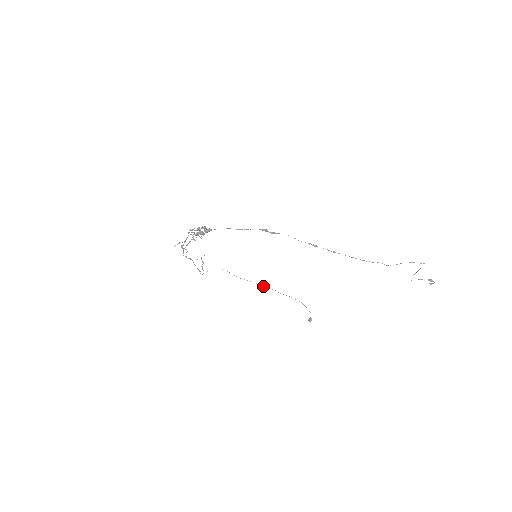
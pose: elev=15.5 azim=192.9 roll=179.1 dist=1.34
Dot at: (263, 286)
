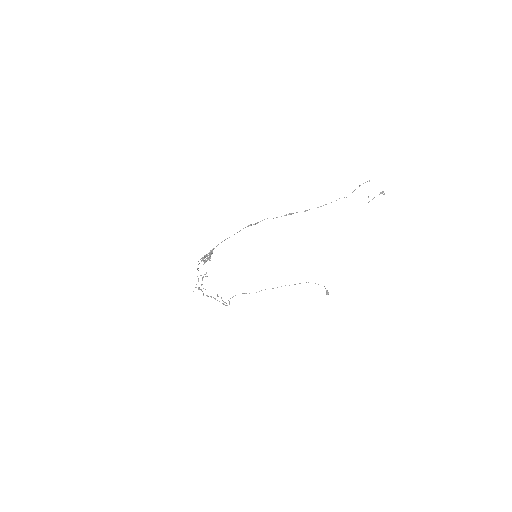
Dot at: occluded
